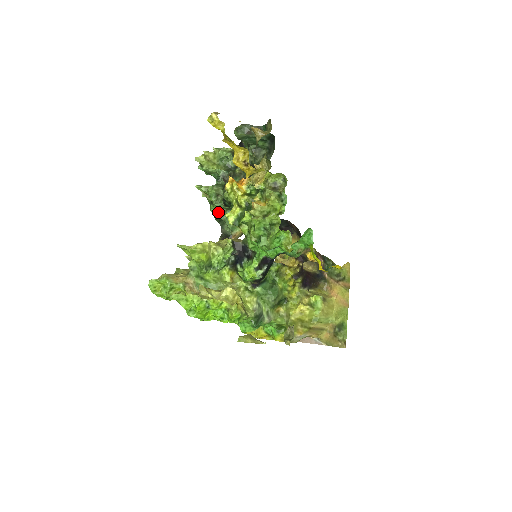
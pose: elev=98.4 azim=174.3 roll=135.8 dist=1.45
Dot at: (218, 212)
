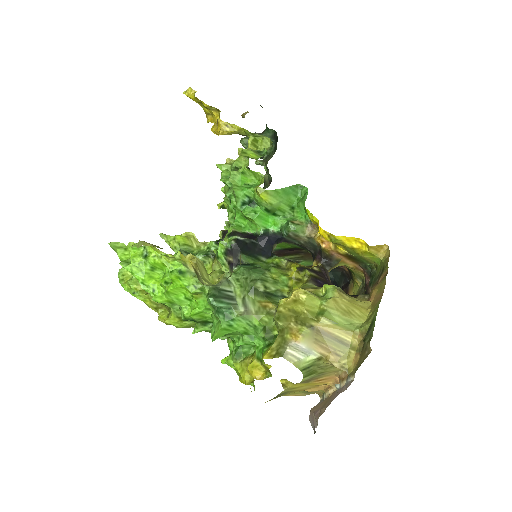
Dot at: occluded
